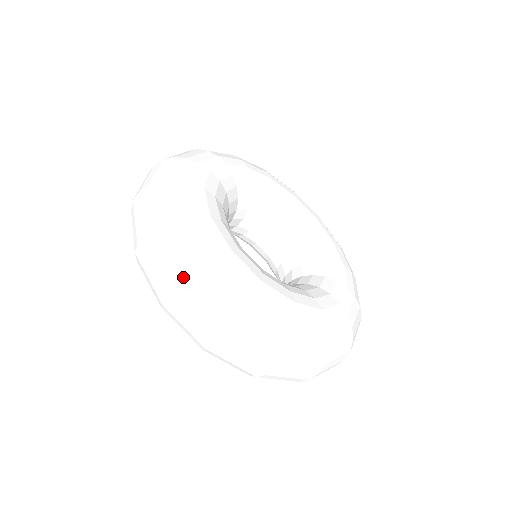
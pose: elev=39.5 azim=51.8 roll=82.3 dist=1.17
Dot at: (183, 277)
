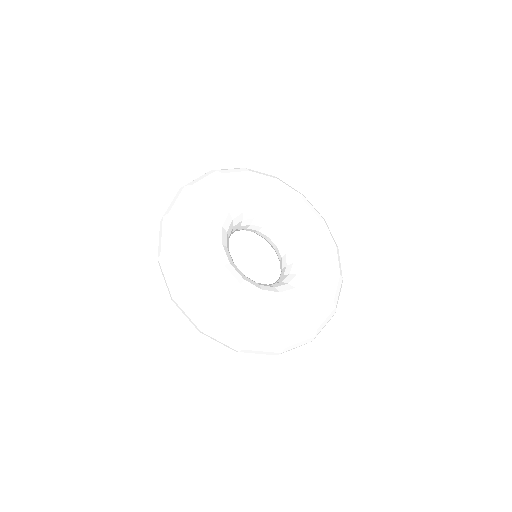
Dot at: (180, 288)
